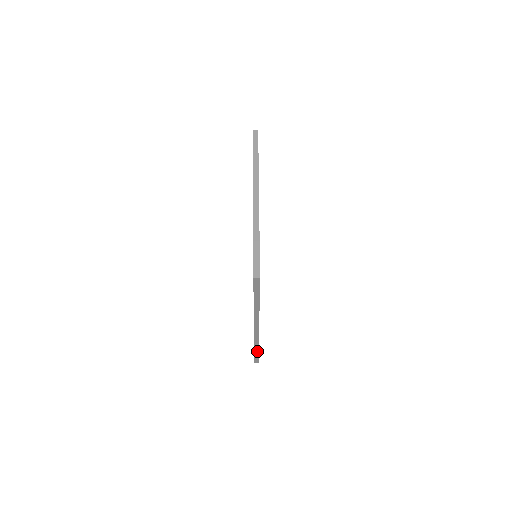
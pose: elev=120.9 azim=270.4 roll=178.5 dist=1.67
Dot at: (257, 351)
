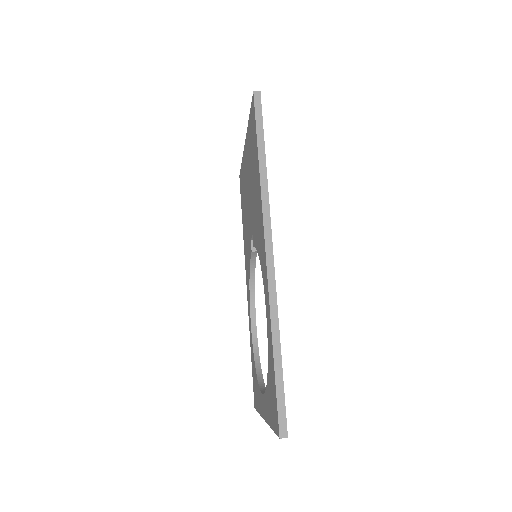
Dot at: (278, 357)
